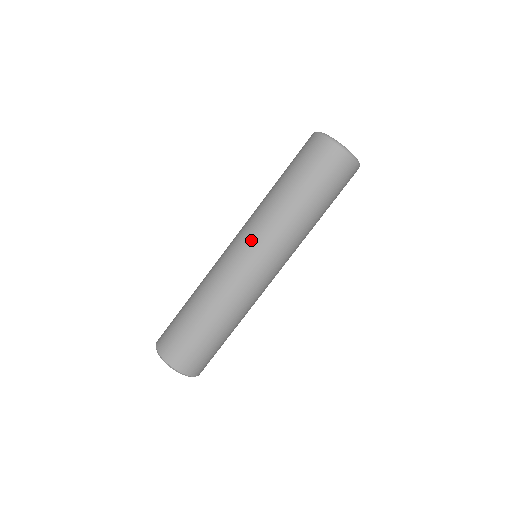
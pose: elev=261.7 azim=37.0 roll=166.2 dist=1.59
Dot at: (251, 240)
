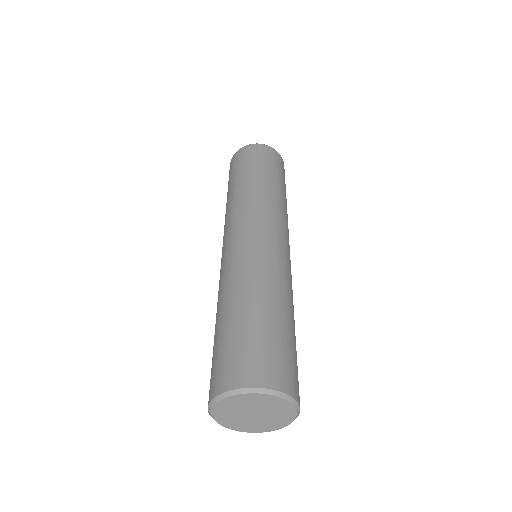
Dot at: (247, 221)
